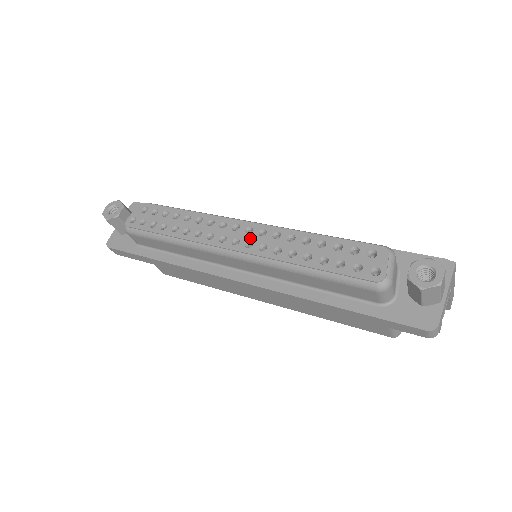
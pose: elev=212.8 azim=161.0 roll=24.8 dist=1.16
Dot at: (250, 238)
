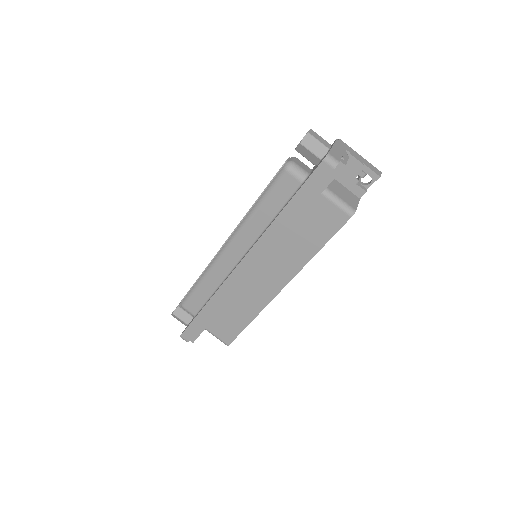
Dot at: occluded
